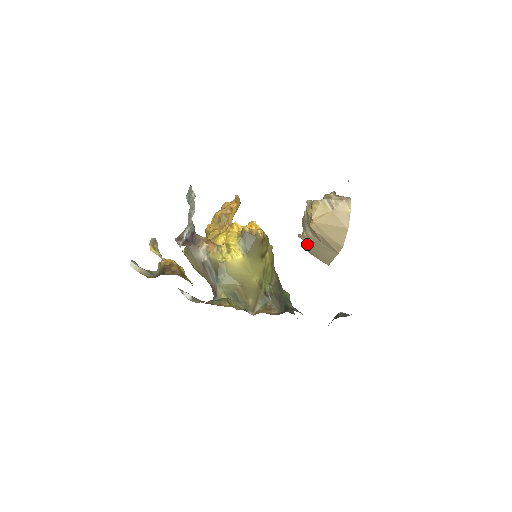
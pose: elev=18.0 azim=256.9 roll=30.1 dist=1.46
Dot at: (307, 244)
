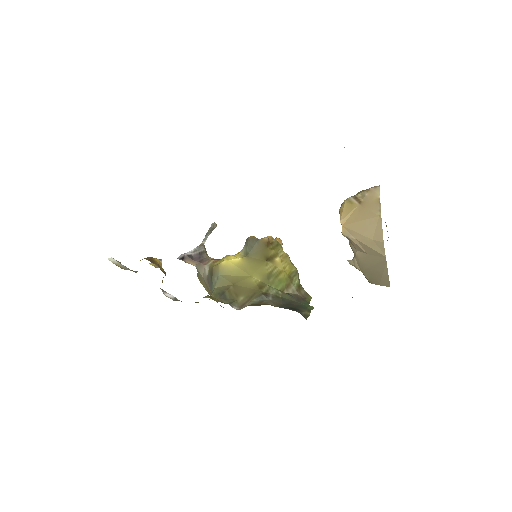
Dot at: (362, 271)
